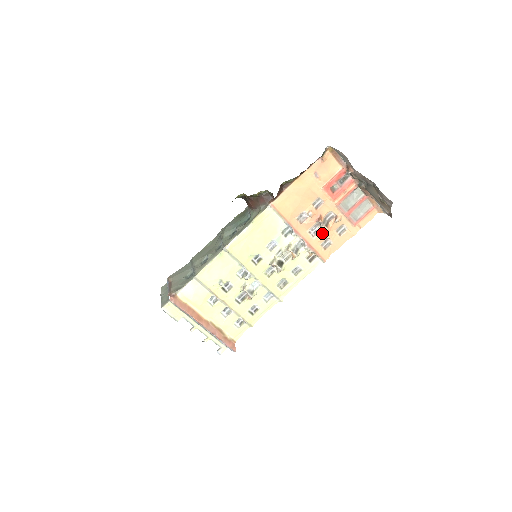
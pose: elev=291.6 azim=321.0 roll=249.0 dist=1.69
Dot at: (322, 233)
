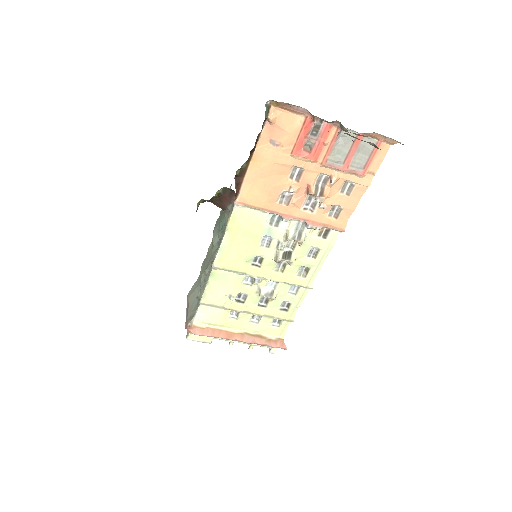
Dot at: (321, 204)
